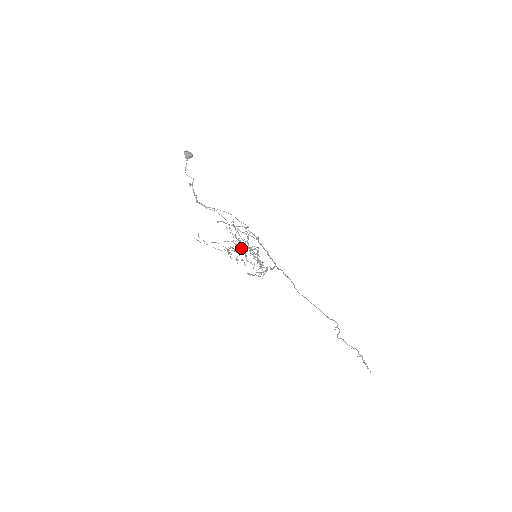
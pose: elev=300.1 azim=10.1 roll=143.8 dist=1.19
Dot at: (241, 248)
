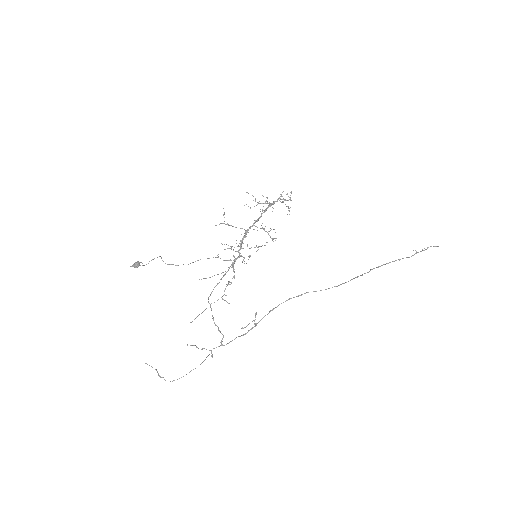
Dot at: occluded
